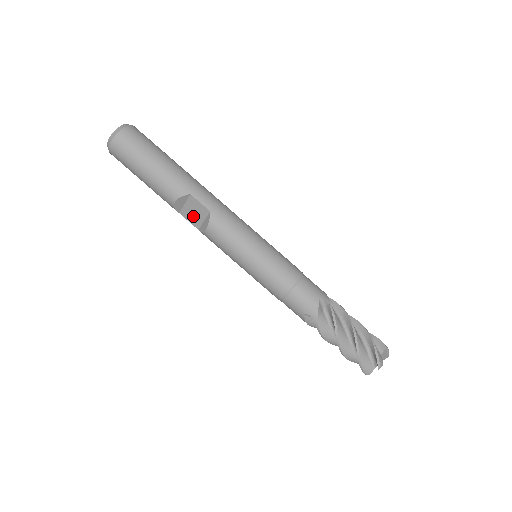
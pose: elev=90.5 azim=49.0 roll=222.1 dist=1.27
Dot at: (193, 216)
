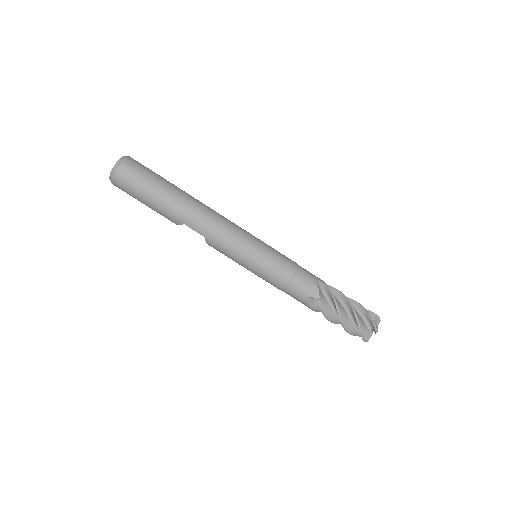
Dot at: occluded
